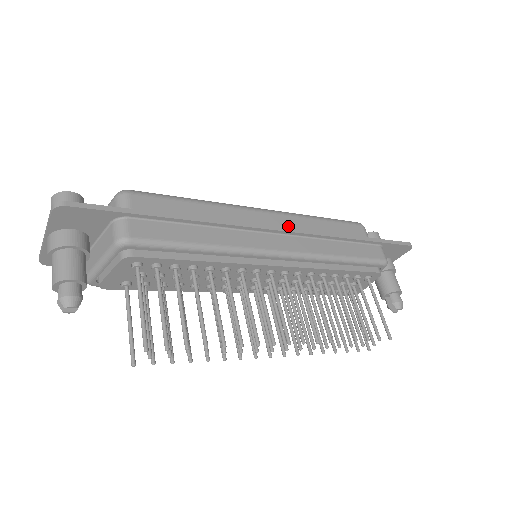
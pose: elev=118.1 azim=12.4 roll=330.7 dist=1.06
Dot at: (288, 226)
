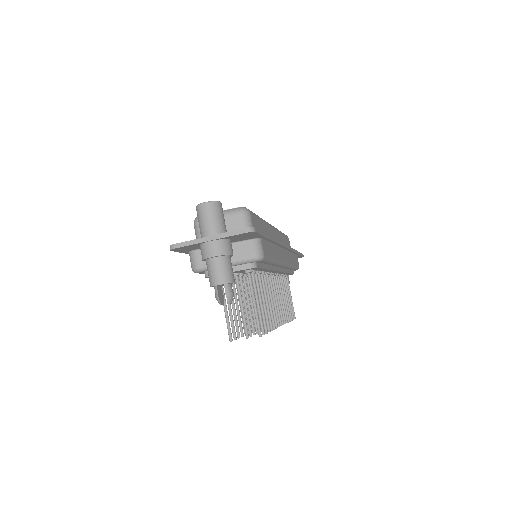
Dot at: (279, 240)
